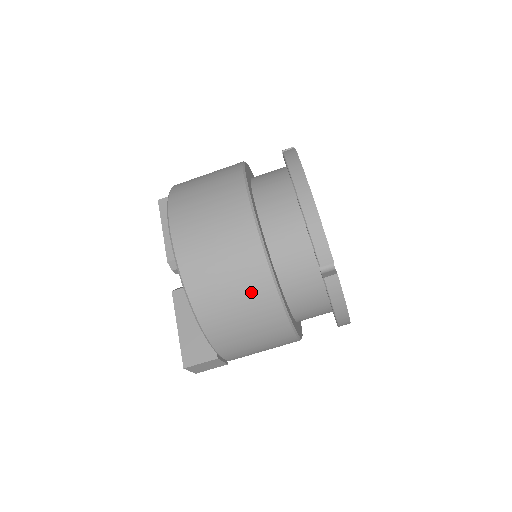
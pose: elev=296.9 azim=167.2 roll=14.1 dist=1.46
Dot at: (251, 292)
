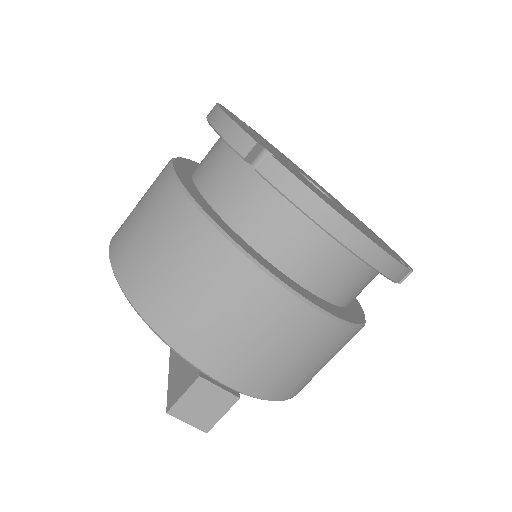
Dot at: (180, 241)
